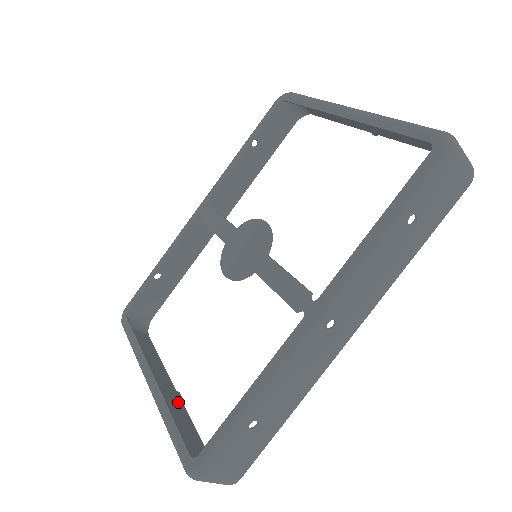
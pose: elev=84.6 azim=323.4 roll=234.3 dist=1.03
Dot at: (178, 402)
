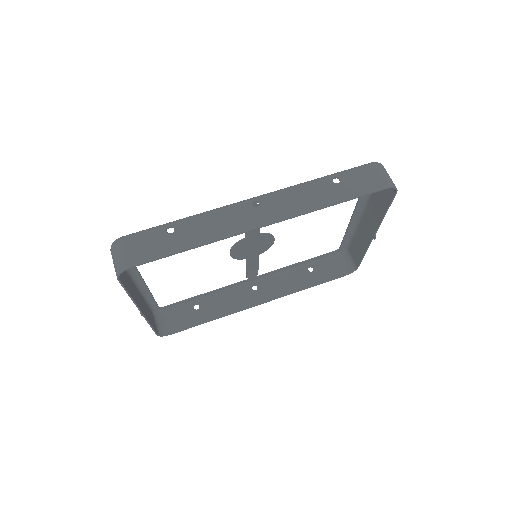
Dot at: (138, 303)
